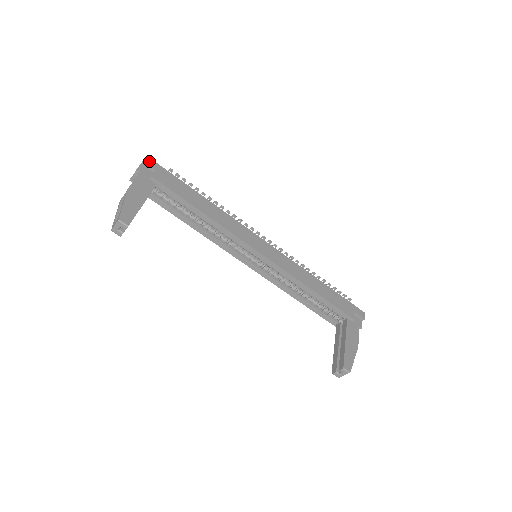
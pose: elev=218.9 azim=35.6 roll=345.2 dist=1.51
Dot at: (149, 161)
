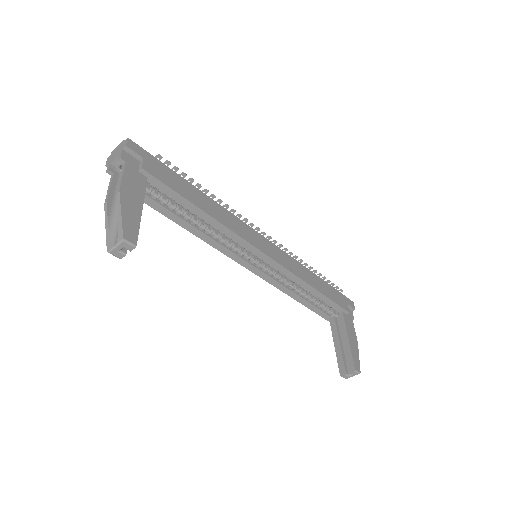
Dot at: (132, 145)
